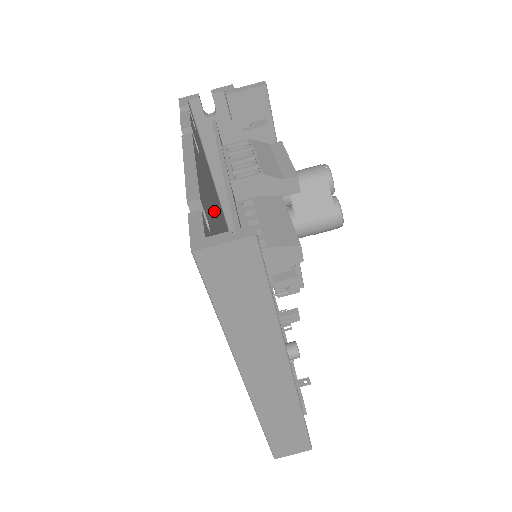
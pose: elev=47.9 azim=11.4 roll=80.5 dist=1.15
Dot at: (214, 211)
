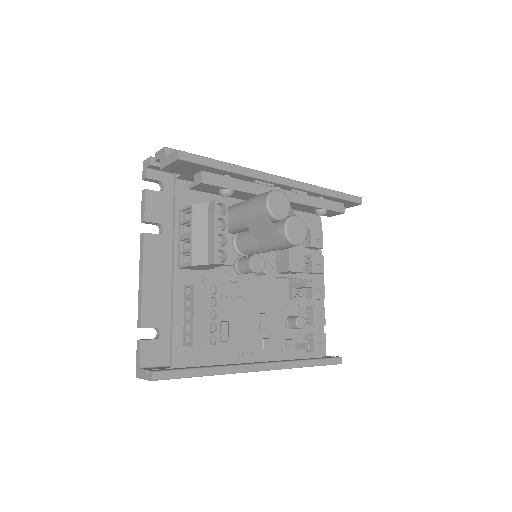
Dot at: occluded
